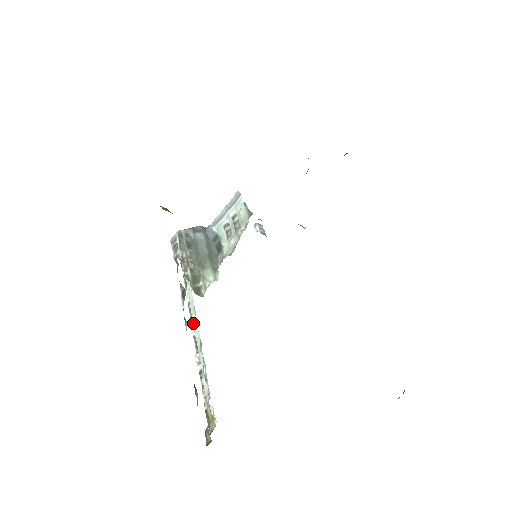
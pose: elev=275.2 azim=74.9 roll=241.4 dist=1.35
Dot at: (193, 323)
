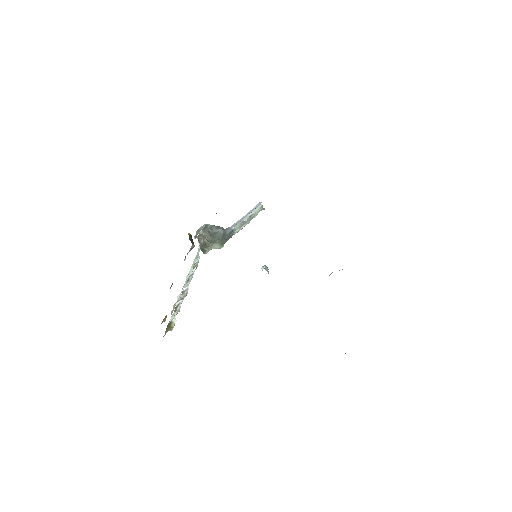
Dot at: (188, 273)
